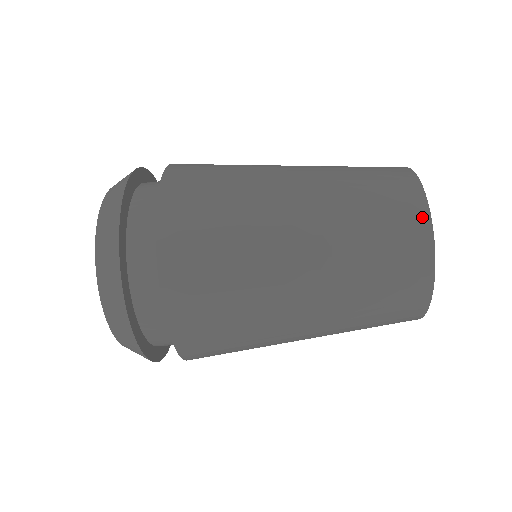
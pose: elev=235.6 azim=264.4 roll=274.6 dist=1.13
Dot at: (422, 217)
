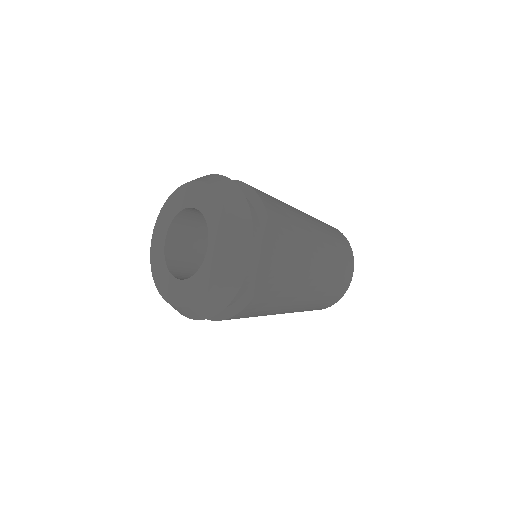
Dot at: occluded
